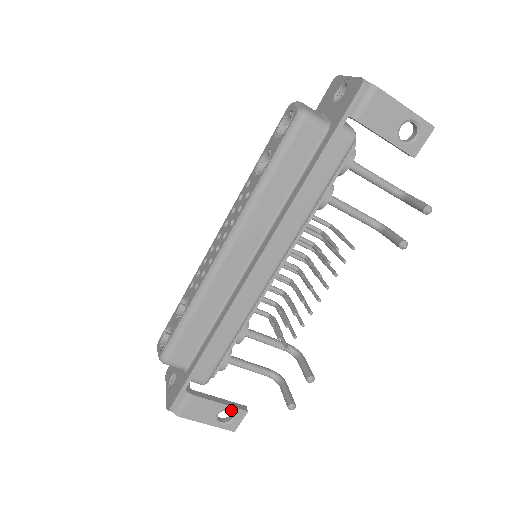
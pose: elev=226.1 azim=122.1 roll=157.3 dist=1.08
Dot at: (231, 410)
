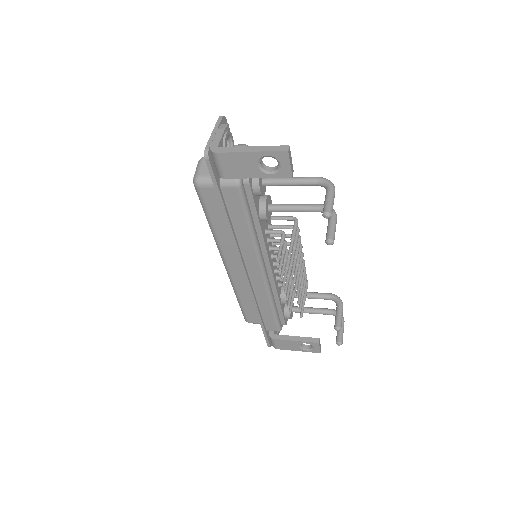
Dot at: (306, 343)
